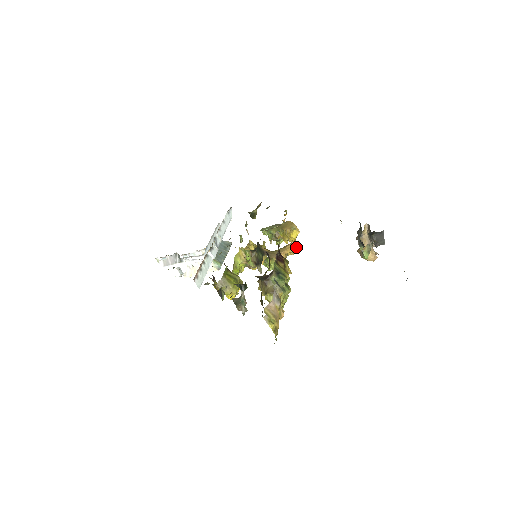
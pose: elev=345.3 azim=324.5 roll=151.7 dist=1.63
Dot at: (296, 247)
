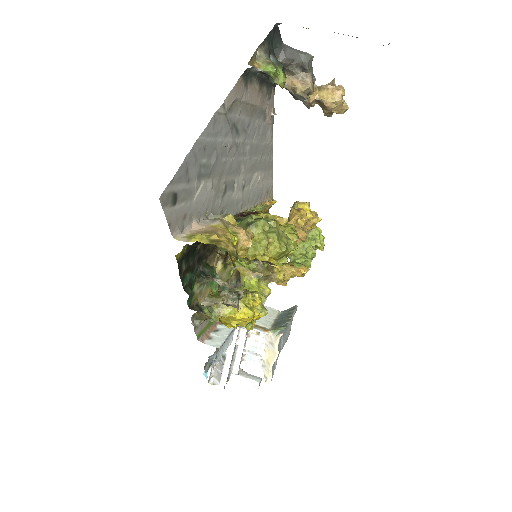
Dot at: (305, 211)
